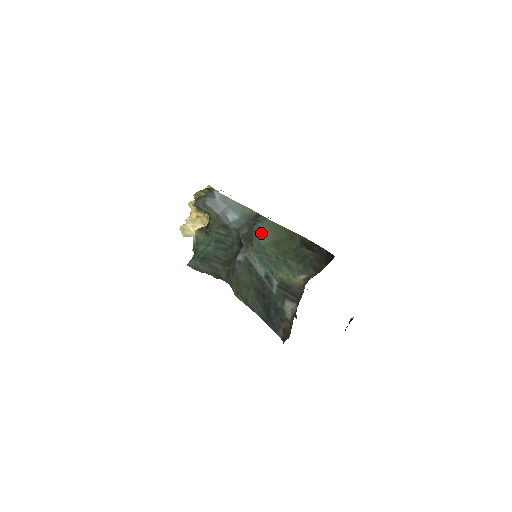
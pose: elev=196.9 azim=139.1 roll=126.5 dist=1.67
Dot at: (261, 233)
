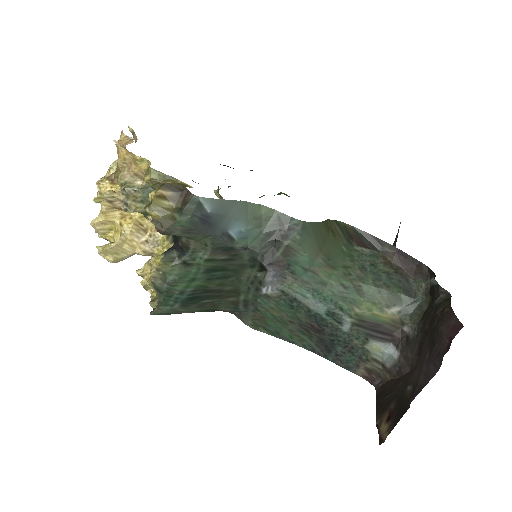
Dot at: (303, 250)
